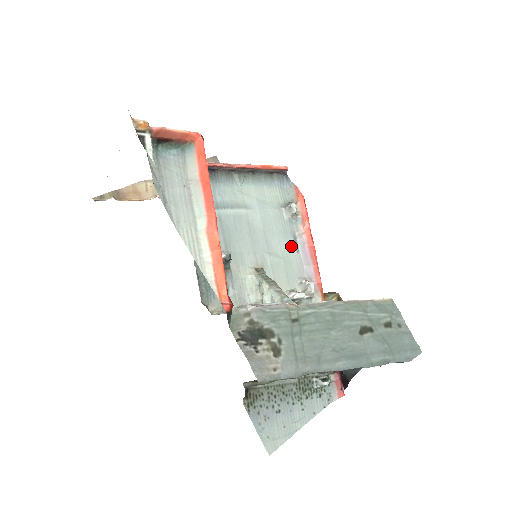
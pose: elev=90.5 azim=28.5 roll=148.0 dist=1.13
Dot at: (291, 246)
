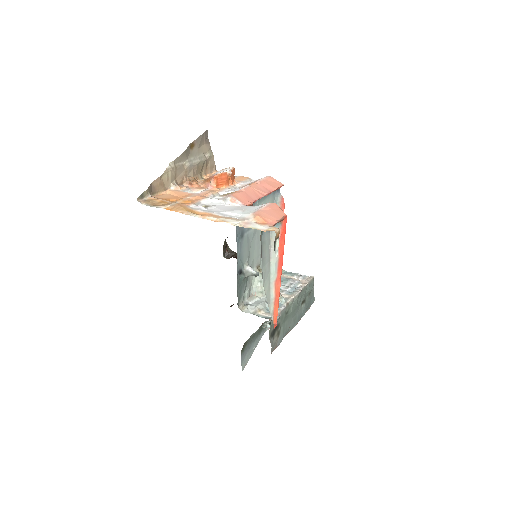
Dot at: occluded
